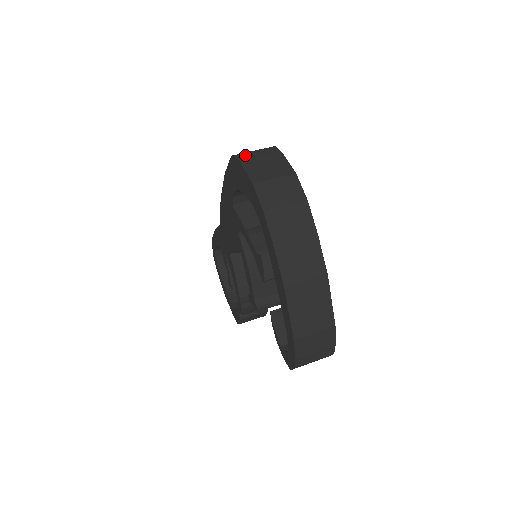
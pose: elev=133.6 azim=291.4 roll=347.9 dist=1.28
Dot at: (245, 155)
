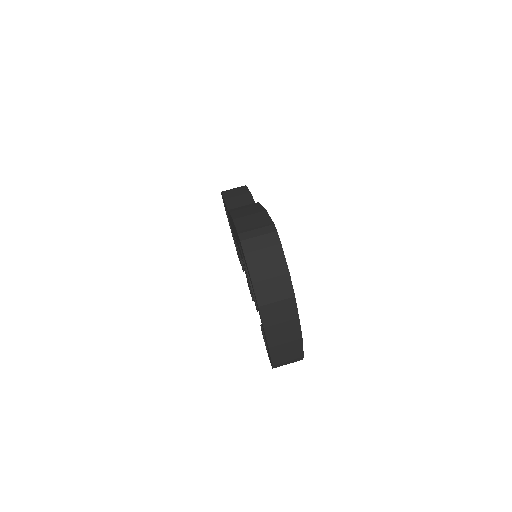
Dot at: (249, 244)
